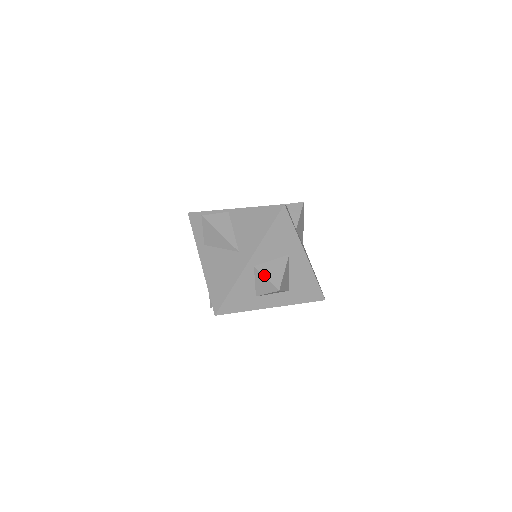
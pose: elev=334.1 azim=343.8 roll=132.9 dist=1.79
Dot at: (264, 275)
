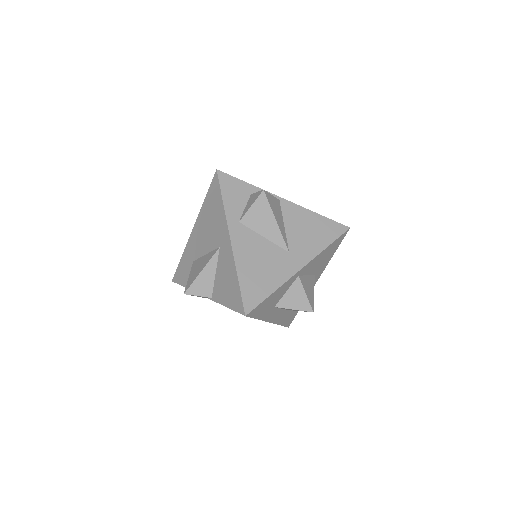
Dot at: (305, 289)
